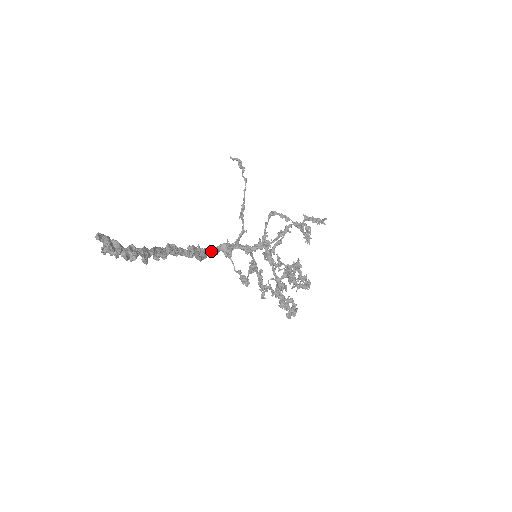
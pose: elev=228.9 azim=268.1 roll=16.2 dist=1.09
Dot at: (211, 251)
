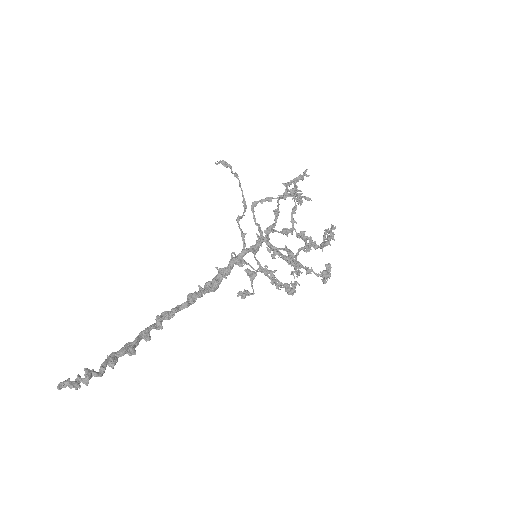
Dot at: occluded
